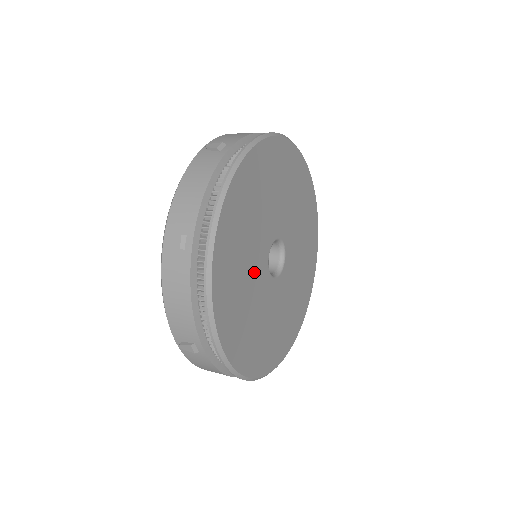
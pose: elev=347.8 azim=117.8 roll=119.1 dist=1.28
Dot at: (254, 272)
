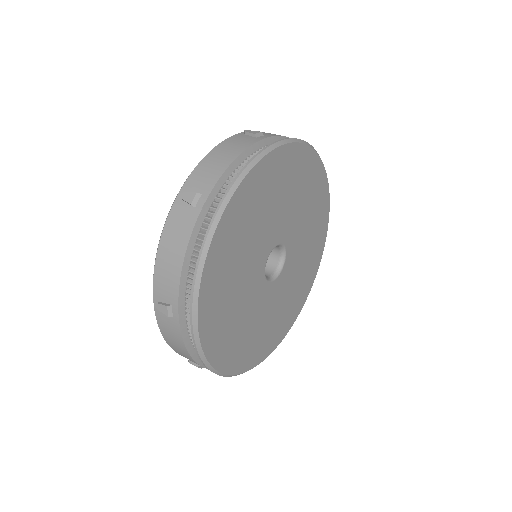
Dot at: (249, 297)
